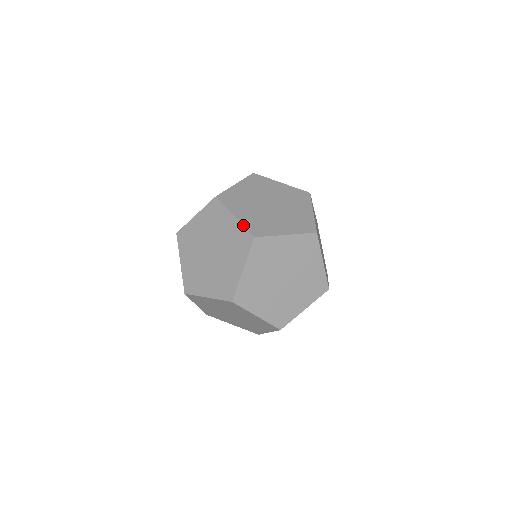
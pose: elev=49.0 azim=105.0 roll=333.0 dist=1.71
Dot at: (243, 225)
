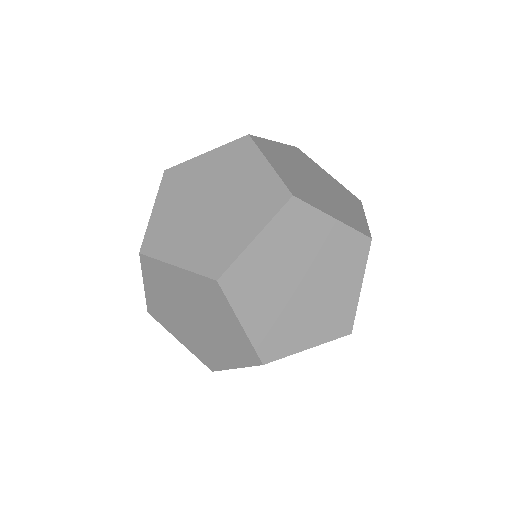
Dot at: occluded
